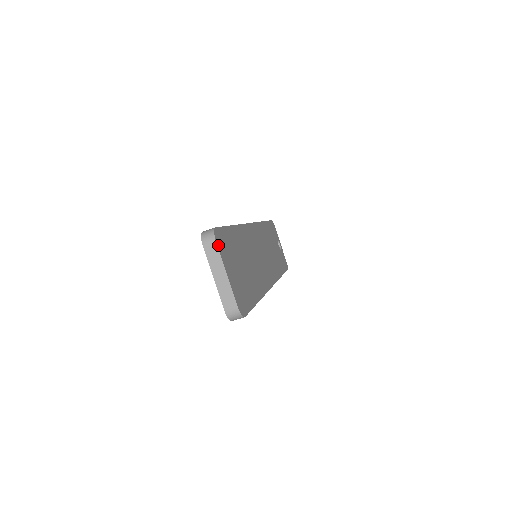
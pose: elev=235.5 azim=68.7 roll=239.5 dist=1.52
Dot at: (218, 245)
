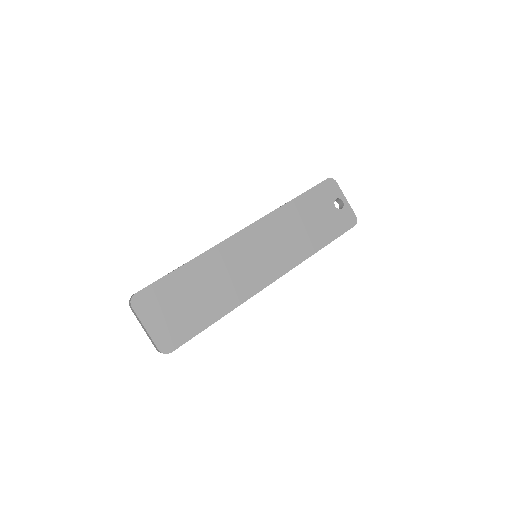
Dot at: (136, 308)
